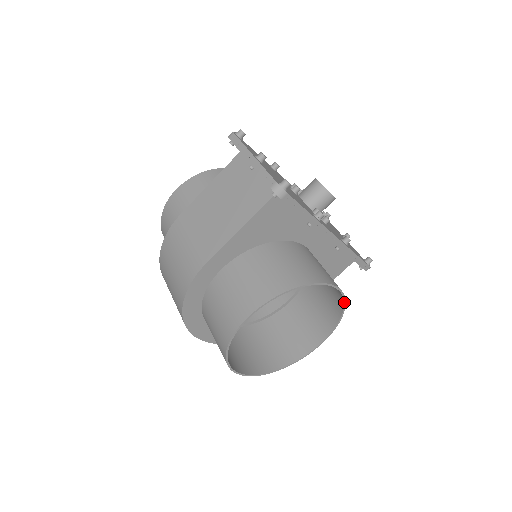
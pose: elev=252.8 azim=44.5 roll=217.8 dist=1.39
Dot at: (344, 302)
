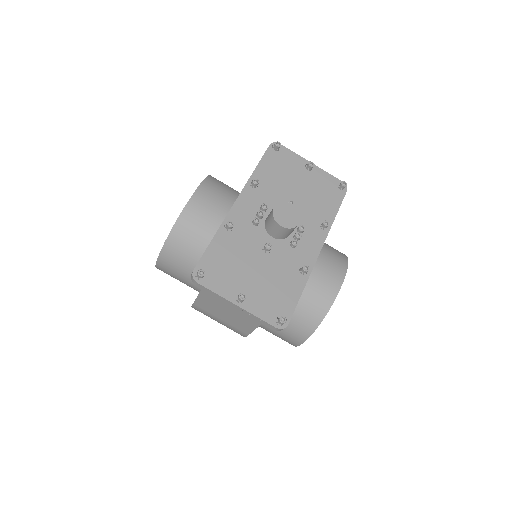
Dot at: (347, 265)
